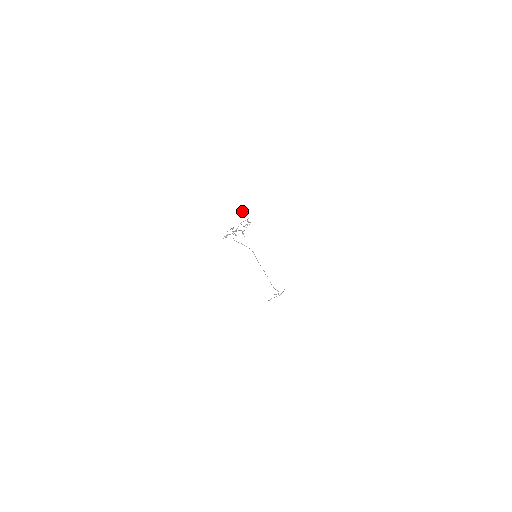
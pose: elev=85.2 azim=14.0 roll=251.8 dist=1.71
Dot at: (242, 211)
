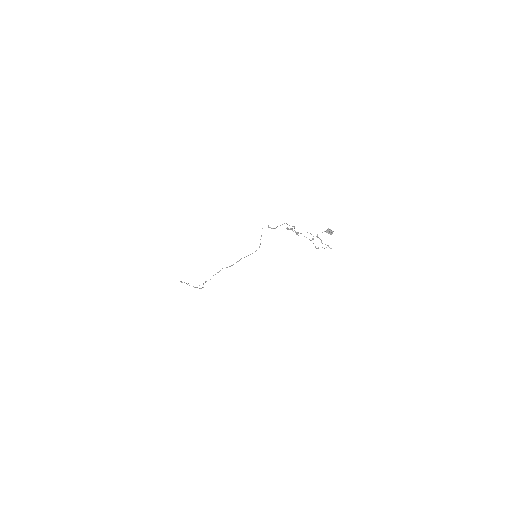
Dot at: (332, 231)
